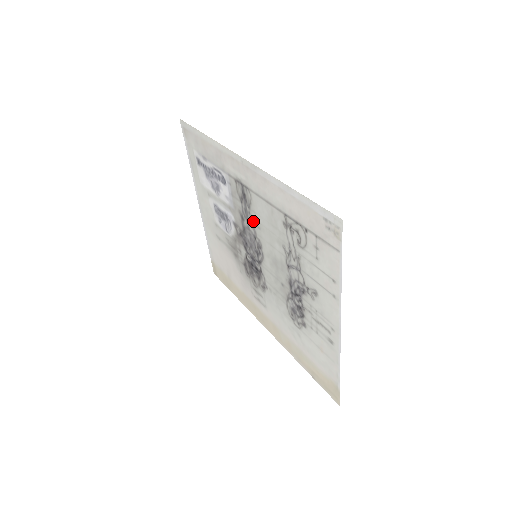
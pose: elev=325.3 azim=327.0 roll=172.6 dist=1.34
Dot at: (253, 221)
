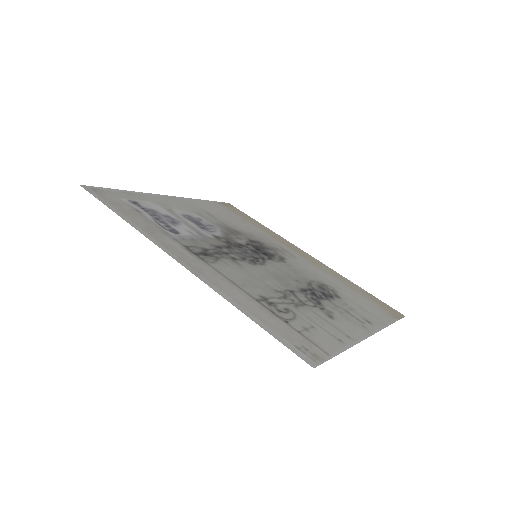
Dot at: (231, 260)
